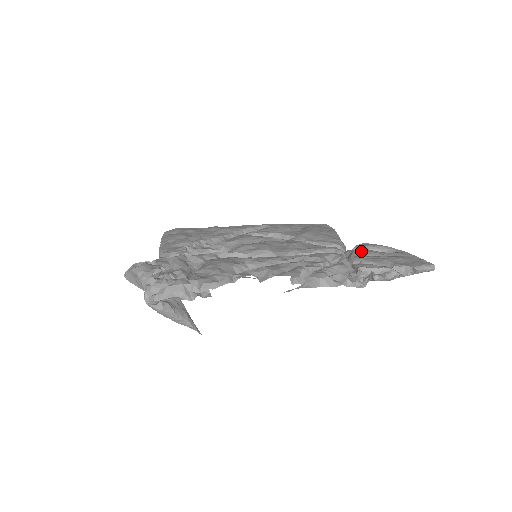
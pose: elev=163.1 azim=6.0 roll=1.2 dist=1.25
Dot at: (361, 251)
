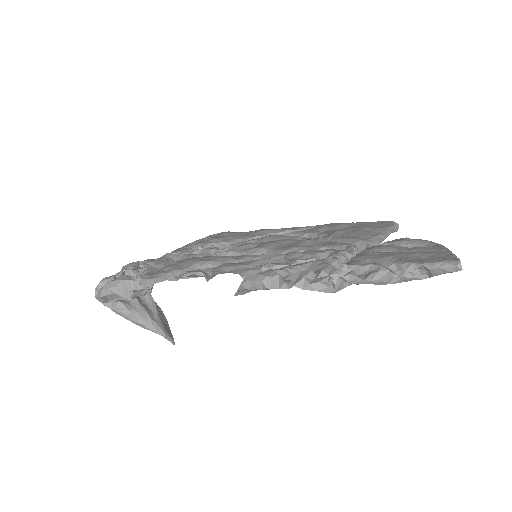
Dot at: (376, 246)
